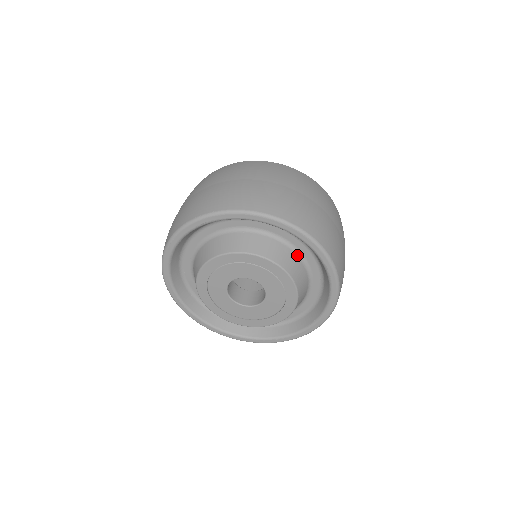
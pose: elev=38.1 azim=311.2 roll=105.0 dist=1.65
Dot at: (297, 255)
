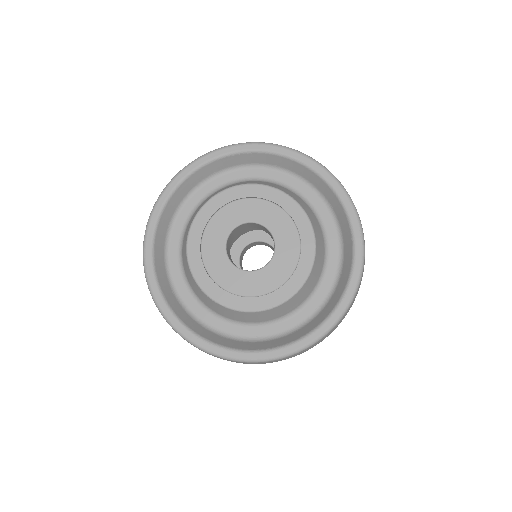
Dot at: occluded
